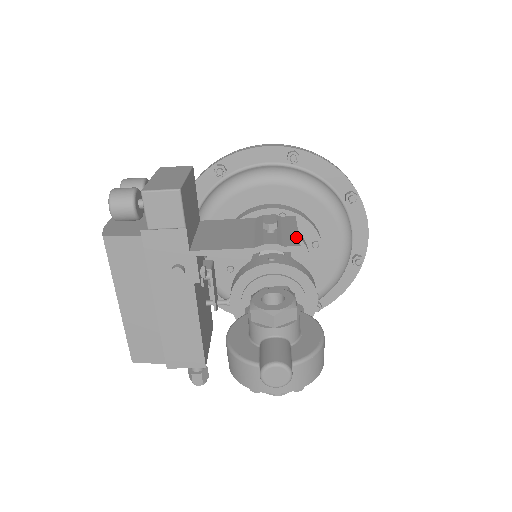
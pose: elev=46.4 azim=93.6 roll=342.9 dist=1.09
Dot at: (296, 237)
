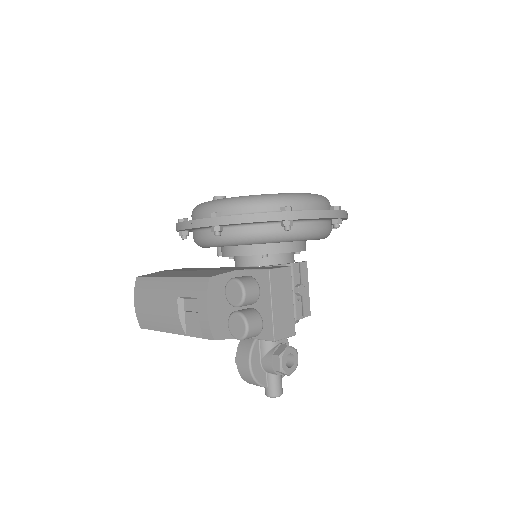
Dot at: (309, 302)
